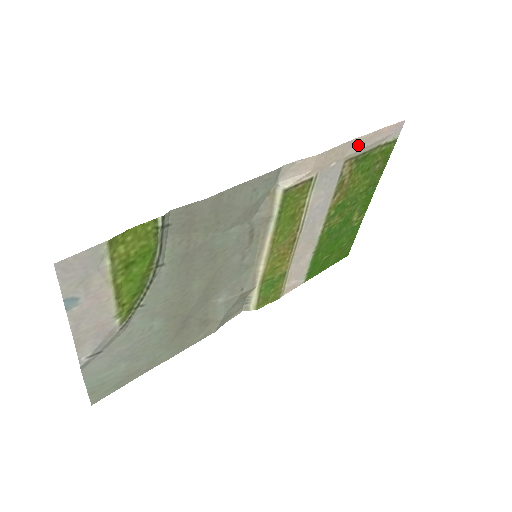
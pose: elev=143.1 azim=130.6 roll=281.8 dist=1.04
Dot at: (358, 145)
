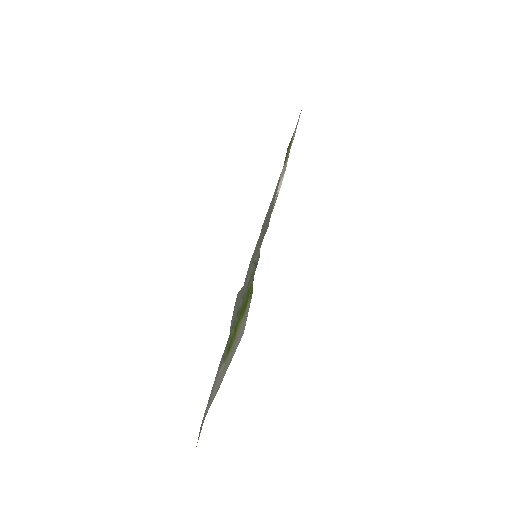
Dot at: (293, 137)
